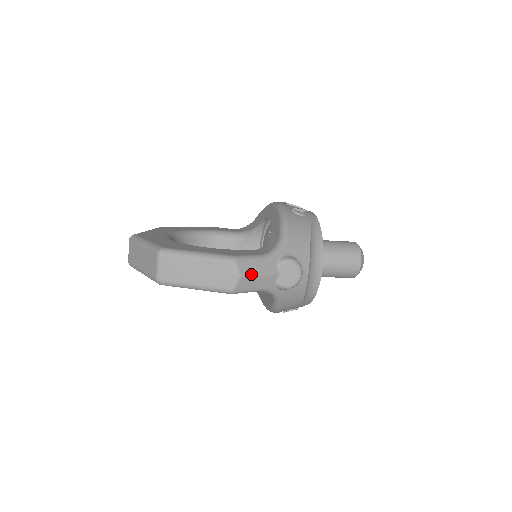
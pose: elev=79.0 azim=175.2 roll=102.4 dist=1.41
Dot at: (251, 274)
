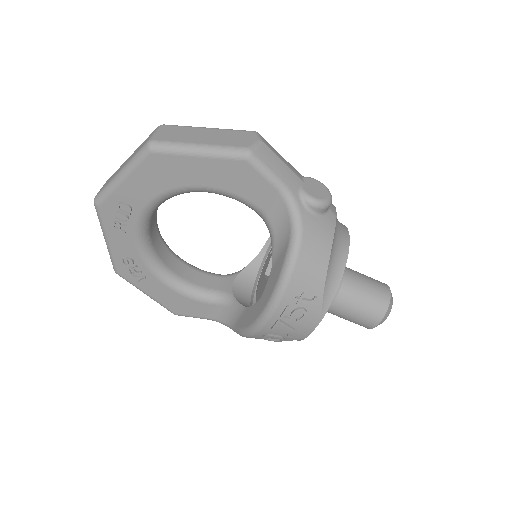
Dot at: (274, 152)
